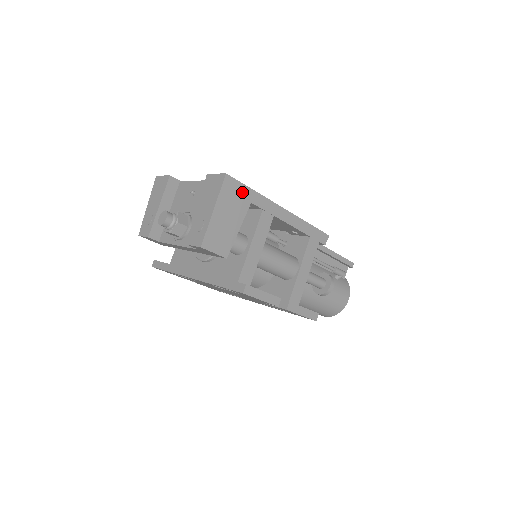
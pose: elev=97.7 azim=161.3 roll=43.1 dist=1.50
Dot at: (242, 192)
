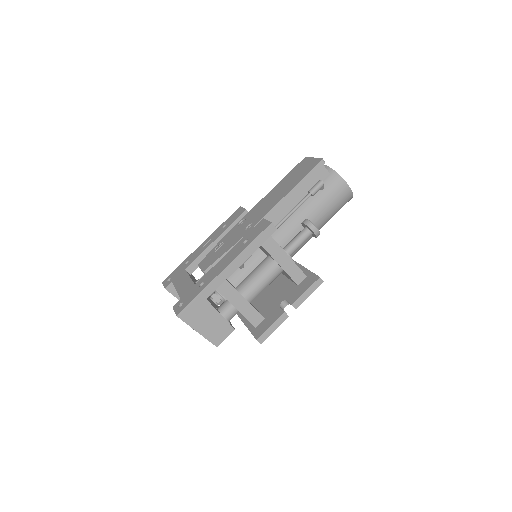
Dot at: (195, 305)
